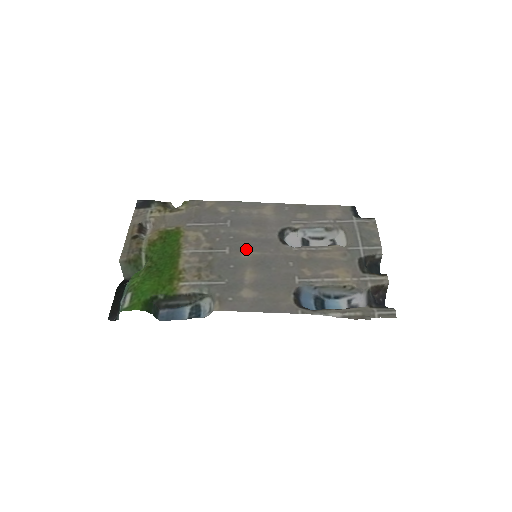
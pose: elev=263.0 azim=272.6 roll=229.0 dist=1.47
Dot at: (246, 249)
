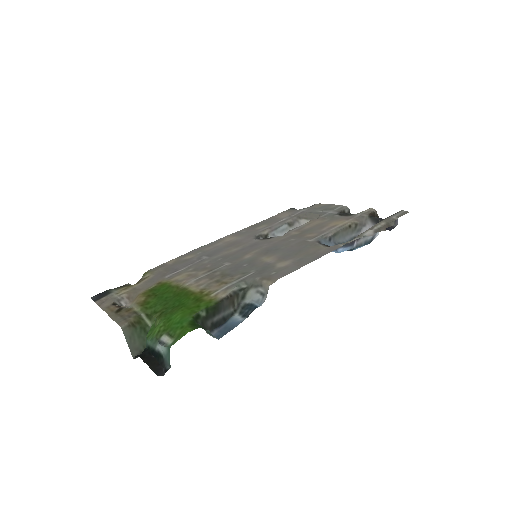
Dot at: (243, 255)
